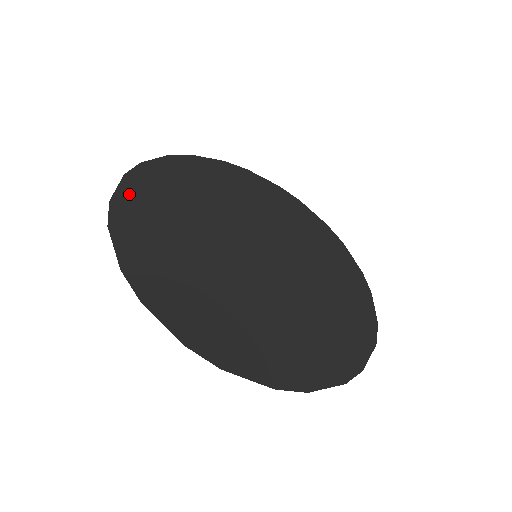
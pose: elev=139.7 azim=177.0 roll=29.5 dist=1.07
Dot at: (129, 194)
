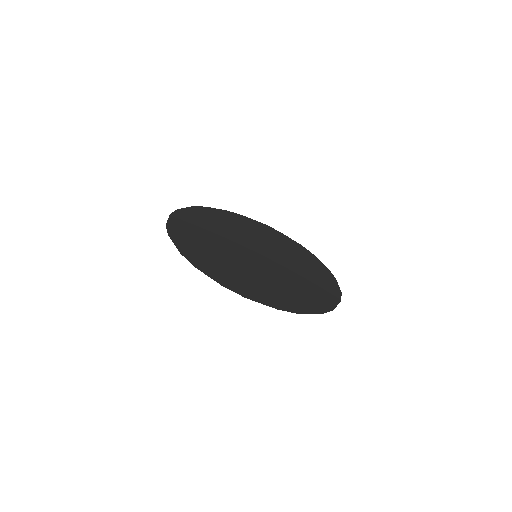
Dot at: (219, 212)
